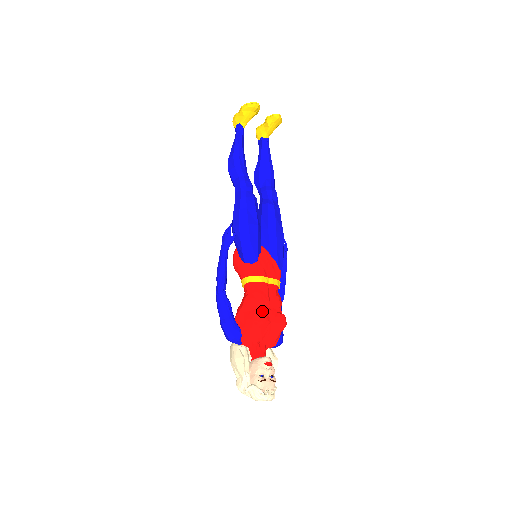
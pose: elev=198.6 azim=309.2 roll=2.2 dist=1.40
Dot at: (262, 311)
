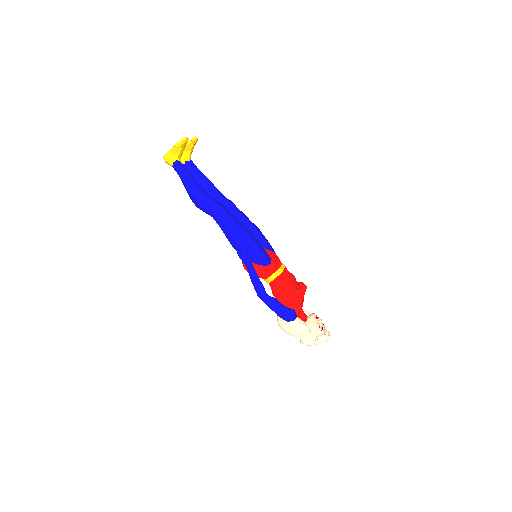
Dot at: (299, 289)
